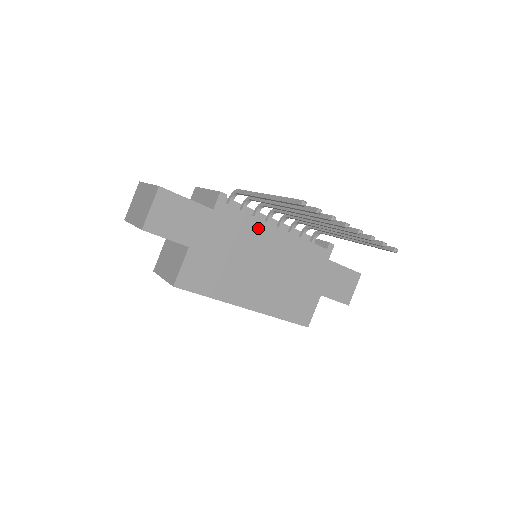
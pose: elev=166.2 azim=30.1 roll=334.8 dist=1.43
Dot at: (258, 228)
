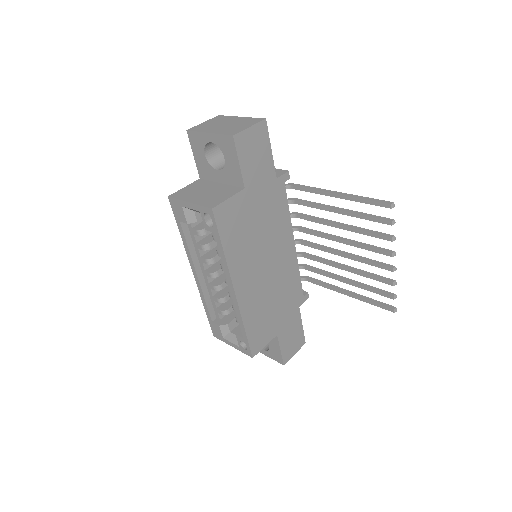
Dot at: (286, 228)
